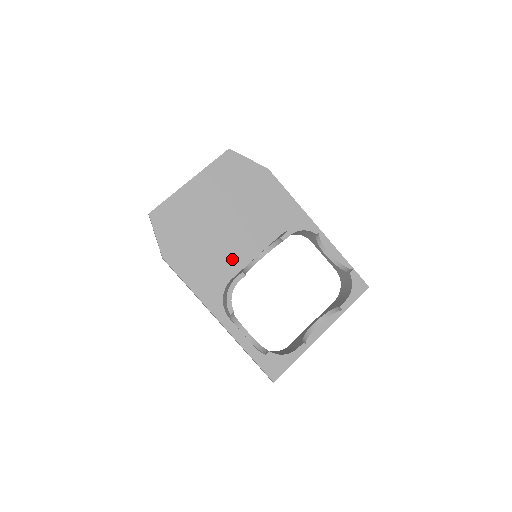
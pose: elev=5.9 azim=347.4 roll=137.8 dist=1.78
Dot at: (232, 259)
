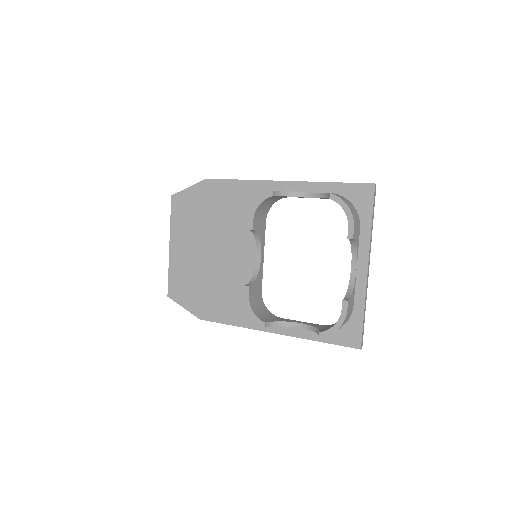
Dot at: (242, 276)
